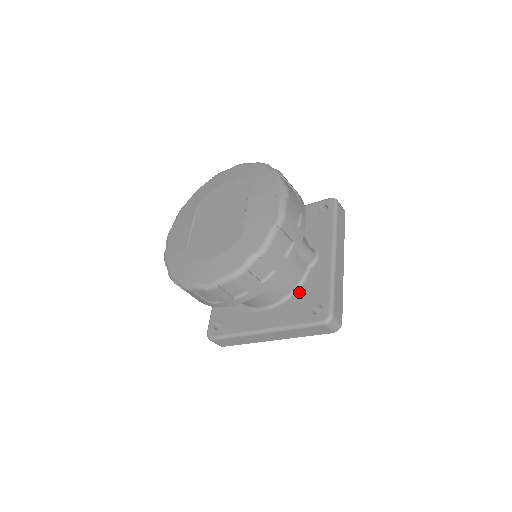
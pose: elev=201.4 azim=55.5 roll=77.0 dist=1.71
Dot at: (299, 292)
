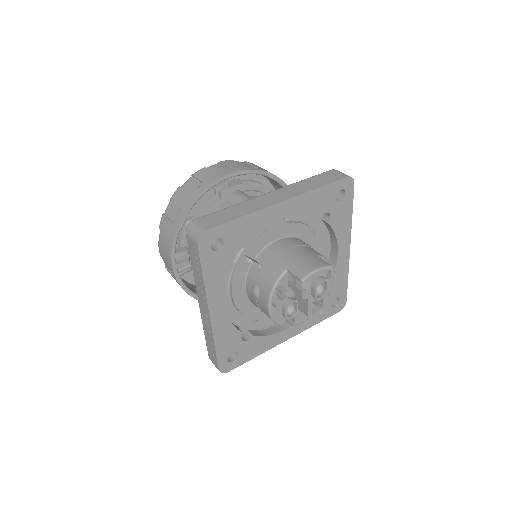
Dot at: occluded
